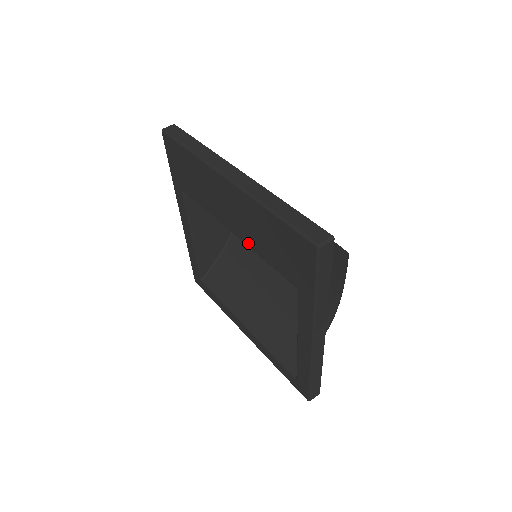
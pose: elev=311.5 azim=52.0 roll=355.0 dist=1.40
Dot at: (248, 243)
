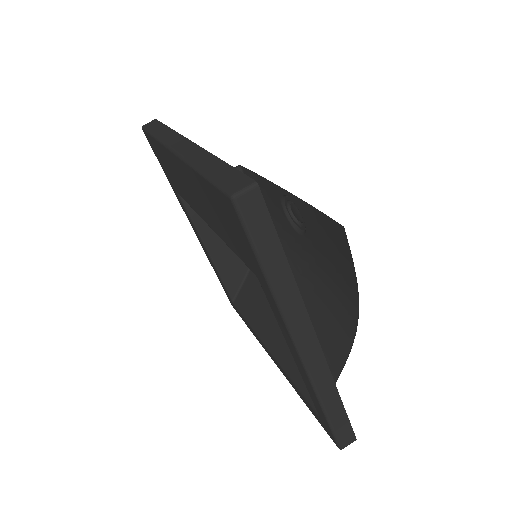
Dot at: (216, 231)
